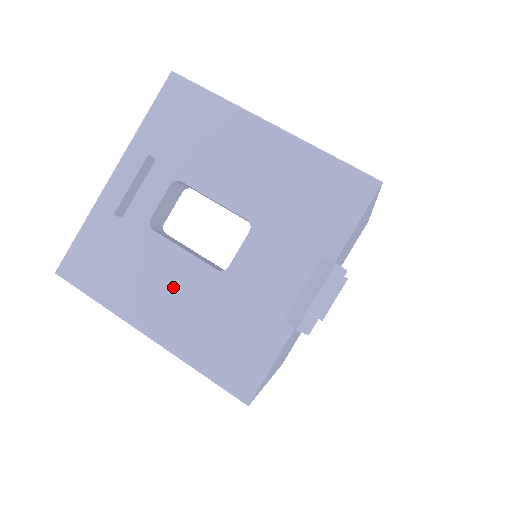
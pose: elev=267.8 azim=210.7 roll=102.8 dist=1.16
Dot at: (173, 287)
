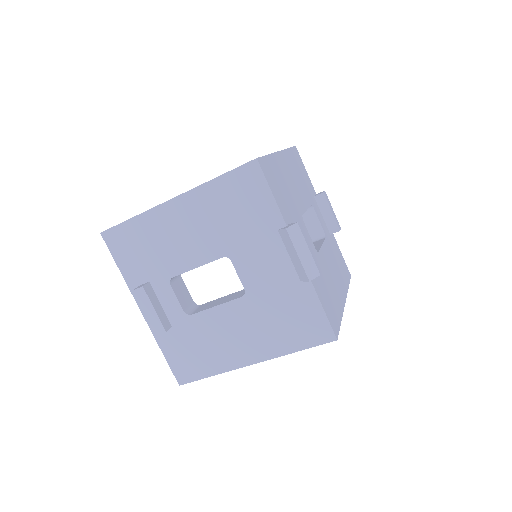
Dot at: (234, 329)
